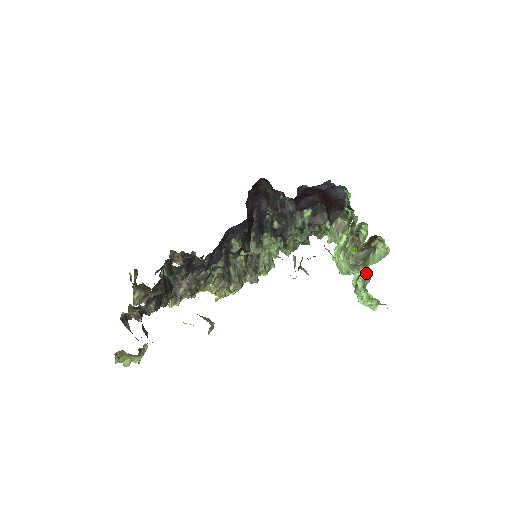
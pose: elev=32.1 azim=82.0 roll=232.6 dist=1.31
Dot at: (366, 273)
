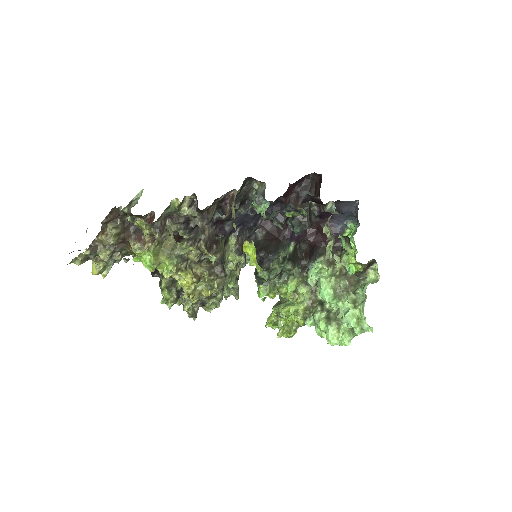
Dot at: (353, 299)
